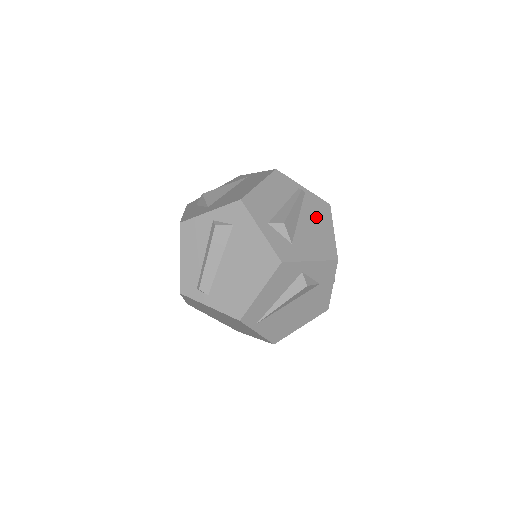
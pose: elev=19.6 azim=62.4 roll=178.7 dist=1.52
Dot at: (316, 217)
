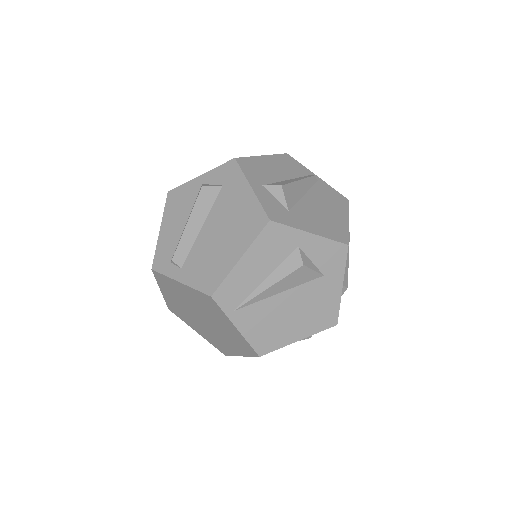
Dot at: (327, 202)
